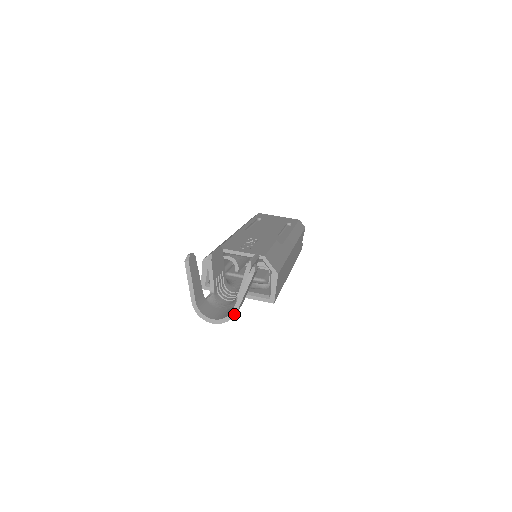
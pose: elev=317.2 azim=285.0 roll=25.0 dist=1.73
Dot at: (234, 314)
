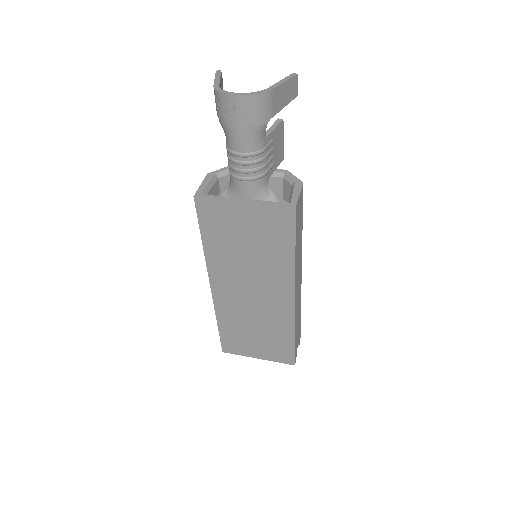
Dot at: (269, 90)
